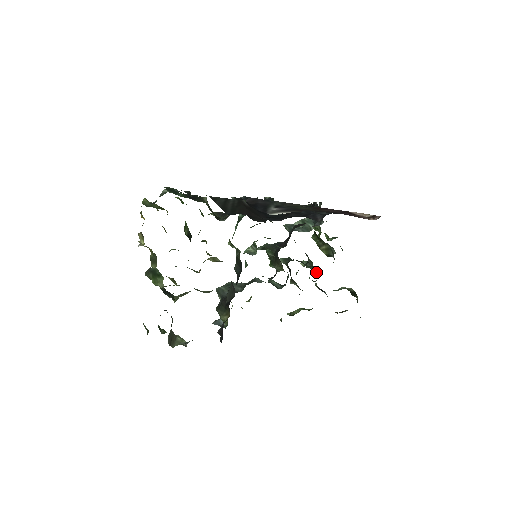
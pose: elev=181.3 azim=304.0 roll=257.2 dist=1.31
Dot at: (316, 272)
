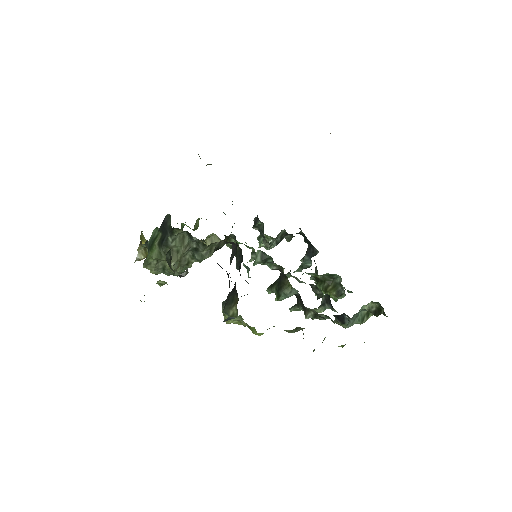
Dot at: (330, 307)
